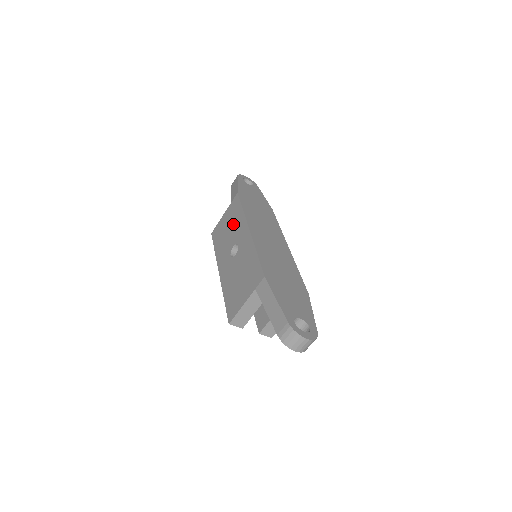
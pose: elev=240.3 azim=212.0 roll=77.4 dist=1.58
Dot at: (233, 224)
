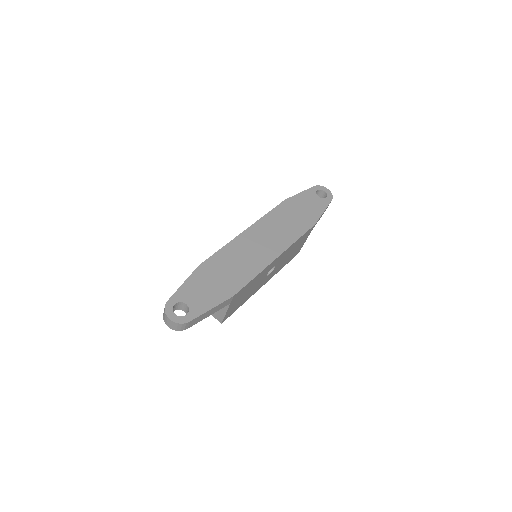
Dot at: occluded
